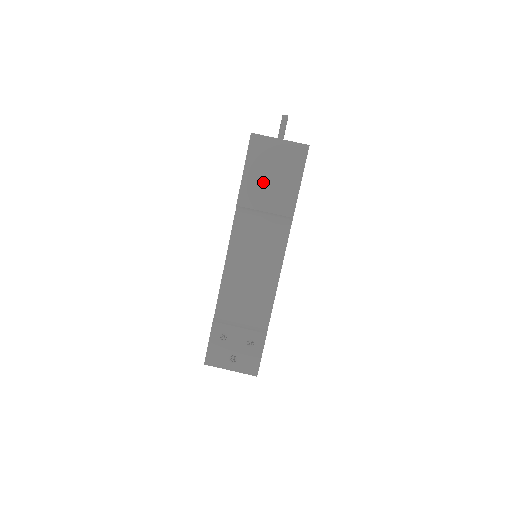
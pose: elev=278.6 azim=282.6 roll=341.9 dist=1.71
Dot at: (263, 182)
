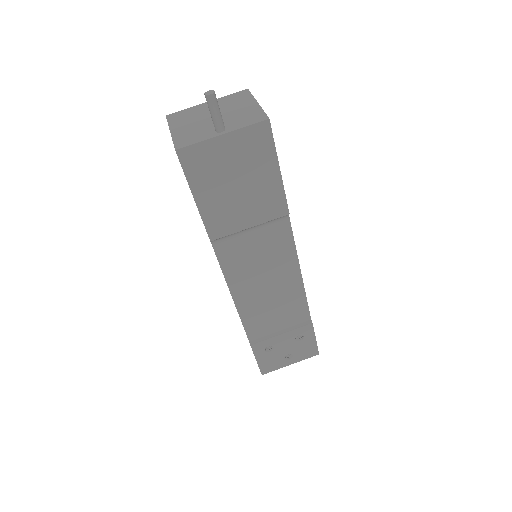
Dot at: (229, 199)
